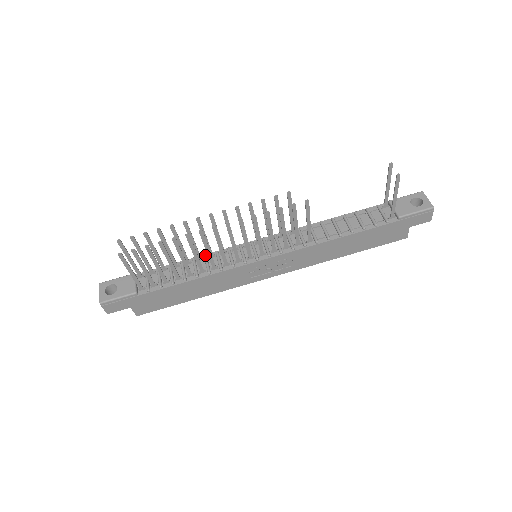
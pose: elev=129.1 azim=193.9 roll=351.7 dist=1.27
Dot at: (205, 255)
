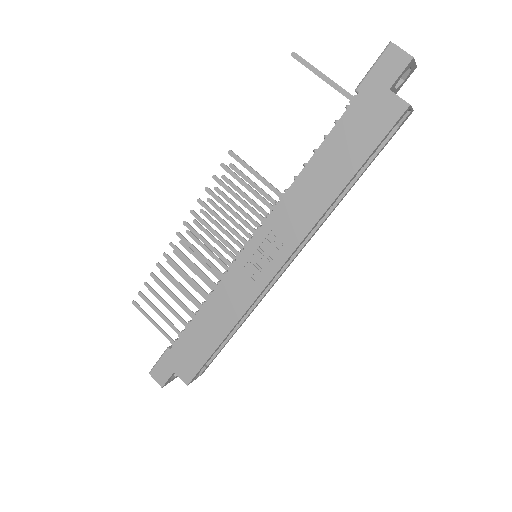
Dot at: occluded
